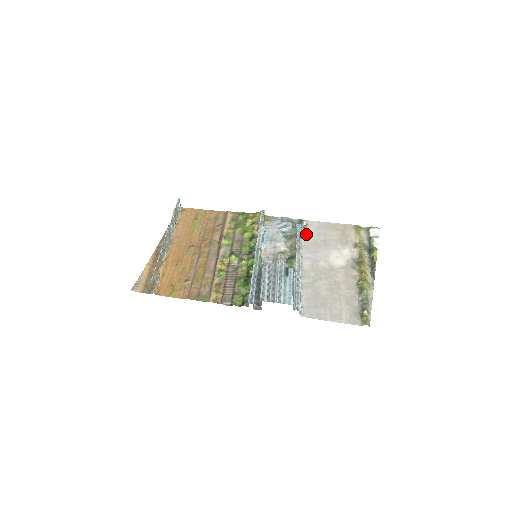
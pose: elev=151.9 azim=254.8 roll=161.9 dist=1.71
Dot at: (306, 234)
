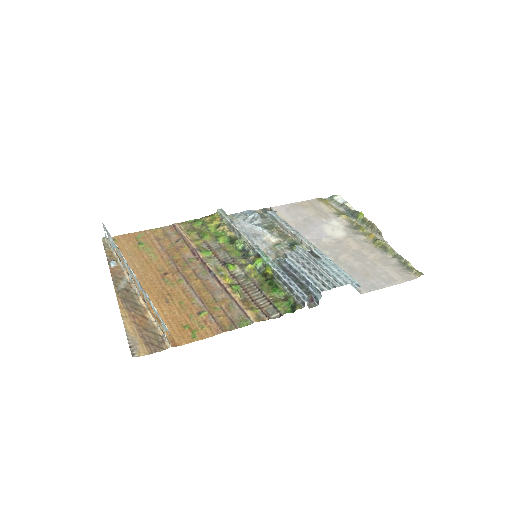
Dot at: occluded
